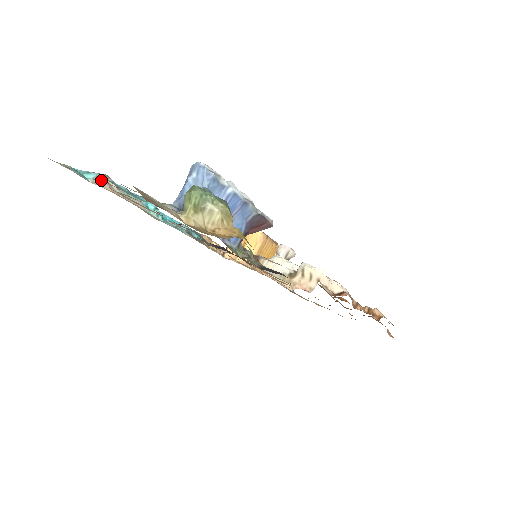
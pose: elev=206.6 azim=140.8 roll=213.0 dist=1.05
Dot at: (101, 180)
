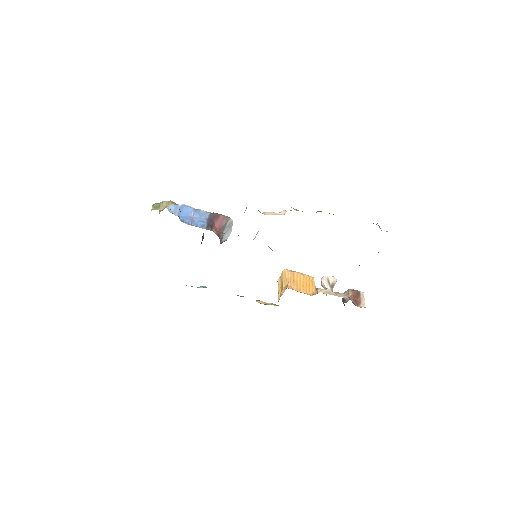
Dot at: occluded
